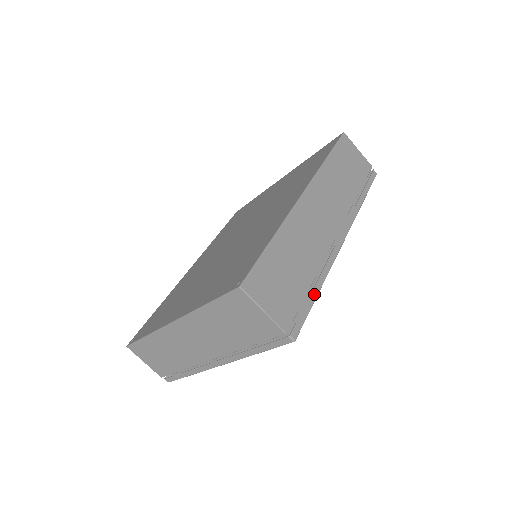
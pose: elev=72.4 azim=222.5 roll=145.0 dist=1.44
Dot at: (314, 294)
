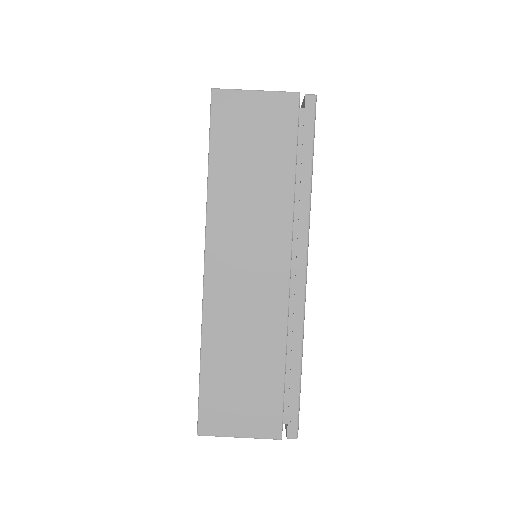
Dot at: occluded
